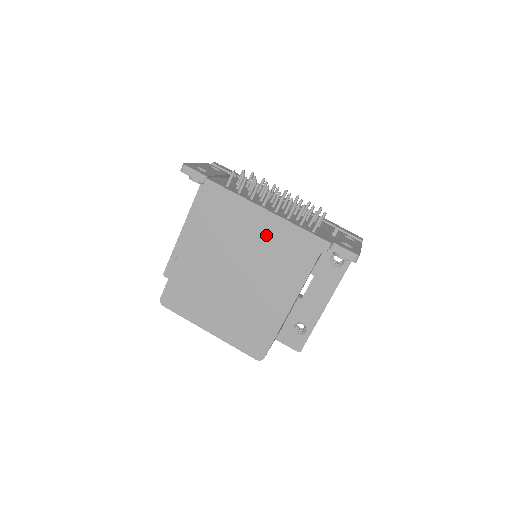
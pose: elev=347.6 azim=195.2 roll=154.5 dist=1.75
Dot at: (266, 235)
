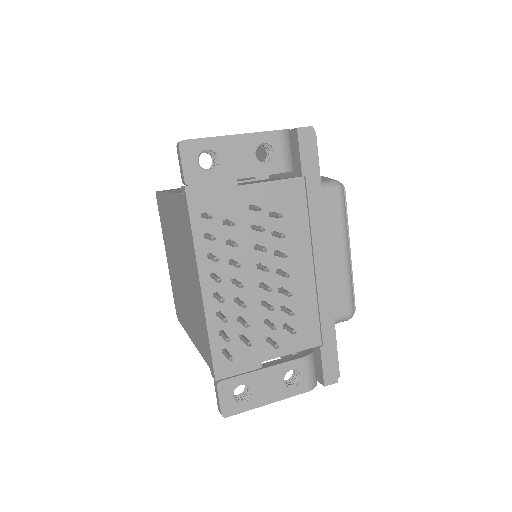
Dot at: (196, 294)
